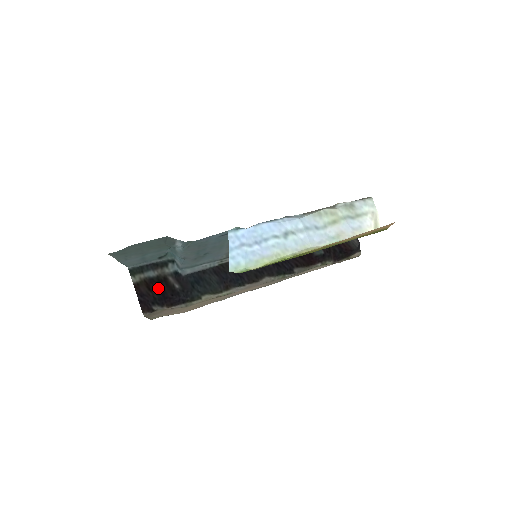
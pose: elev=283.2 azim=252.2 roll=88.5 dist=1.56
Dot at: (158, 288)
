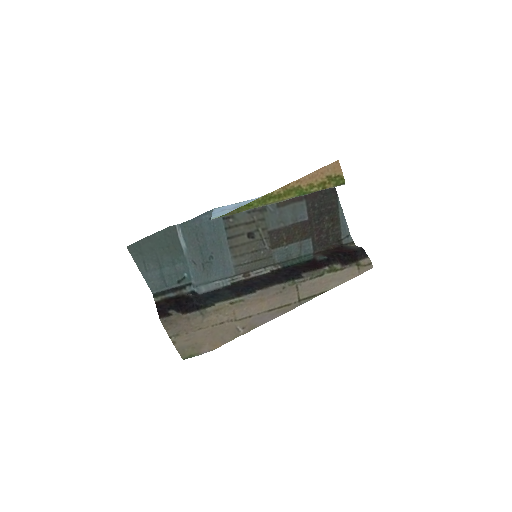
Dot at: (175, 301)
